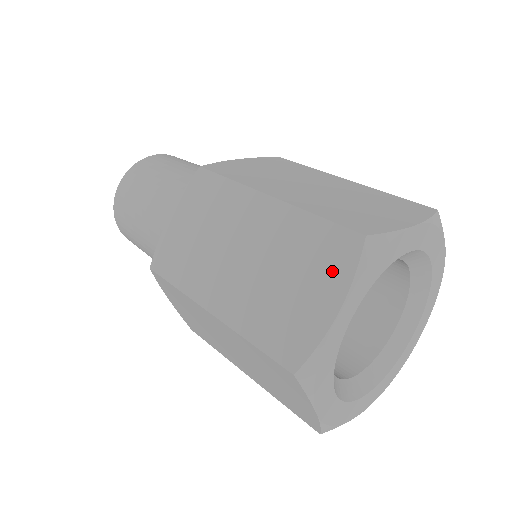
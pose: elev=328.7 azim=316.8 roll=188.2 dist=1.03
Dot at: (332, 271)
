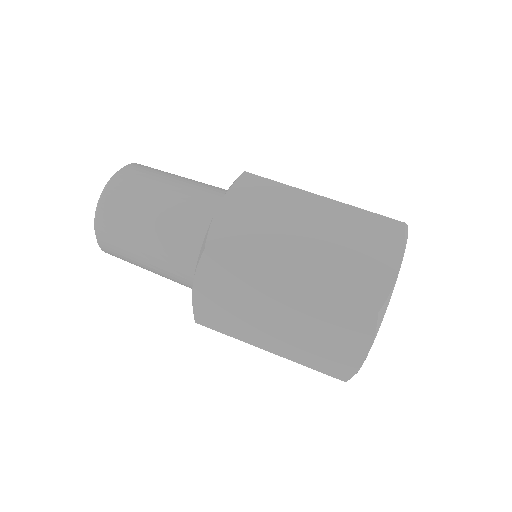
Dot at: (358, 332)
